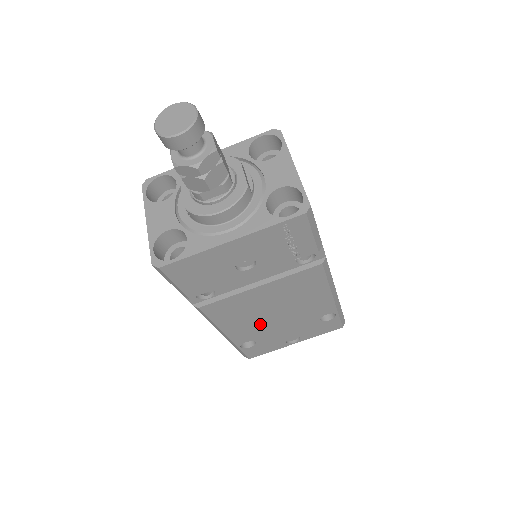
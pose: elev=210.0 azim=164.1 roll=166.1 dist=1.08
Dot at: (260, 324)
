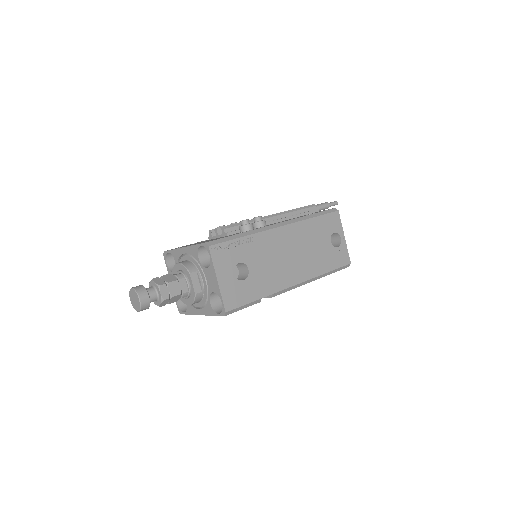
Dot at: occluded
